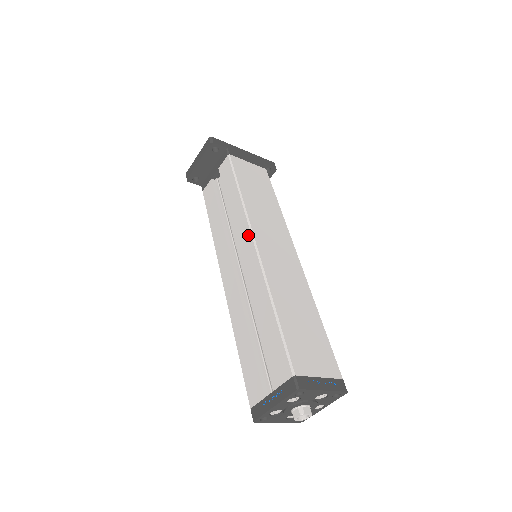
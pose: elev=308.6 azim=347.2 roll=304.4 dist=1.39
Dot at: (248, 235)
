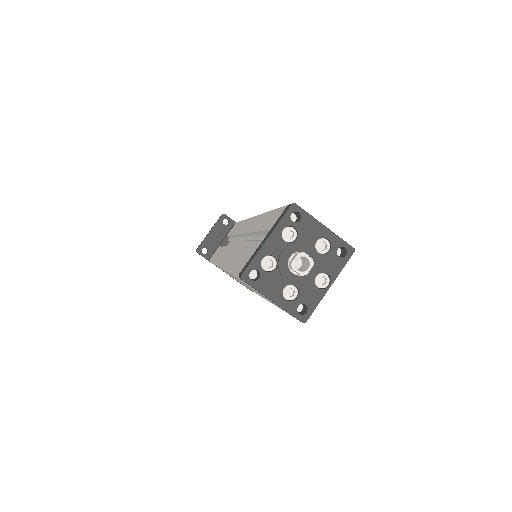
Dot at: (249, 220)
